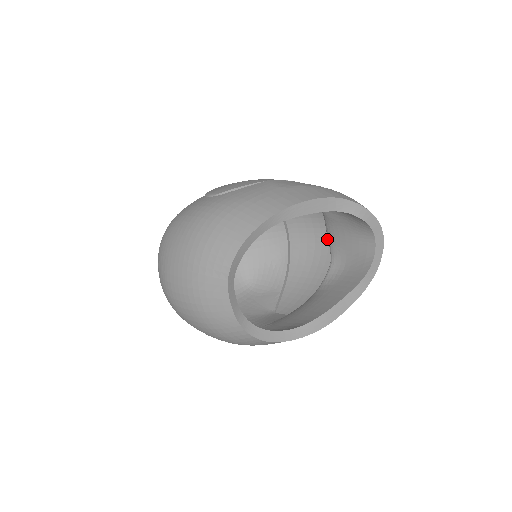
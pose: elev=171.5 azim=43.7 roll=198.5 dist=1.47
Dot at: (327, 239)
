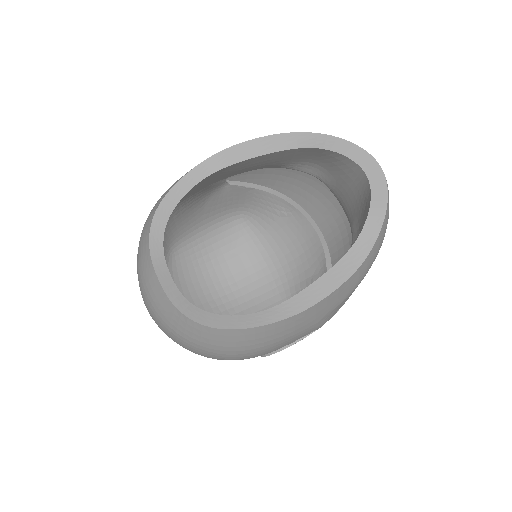
Dot at: occluded
